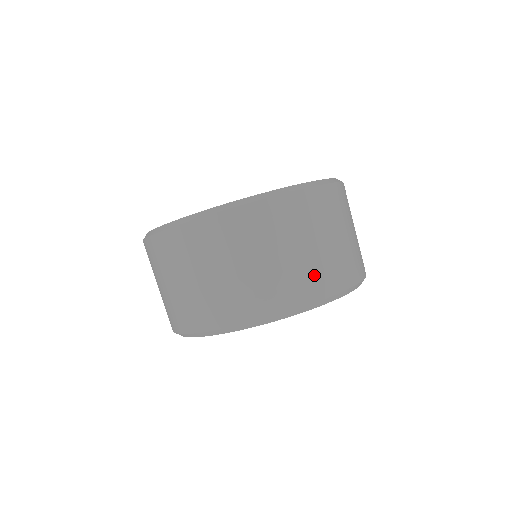
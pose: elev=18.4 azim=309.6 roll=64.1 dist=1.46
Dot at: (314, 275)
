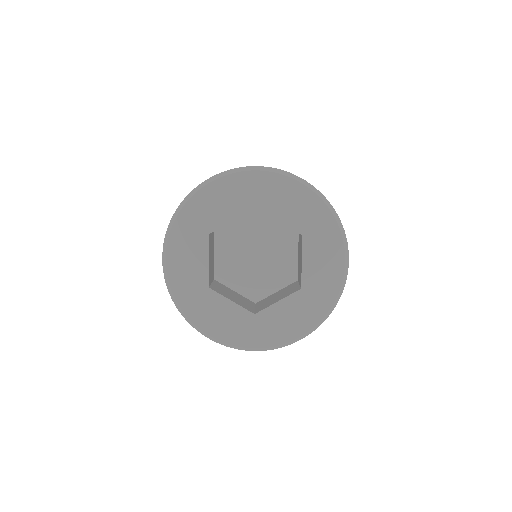
Dot at: occluded
